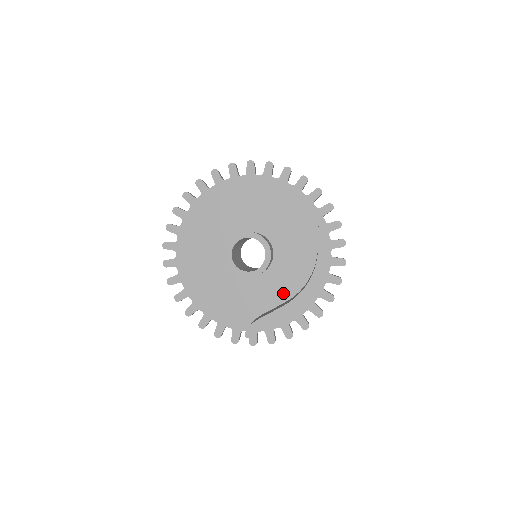
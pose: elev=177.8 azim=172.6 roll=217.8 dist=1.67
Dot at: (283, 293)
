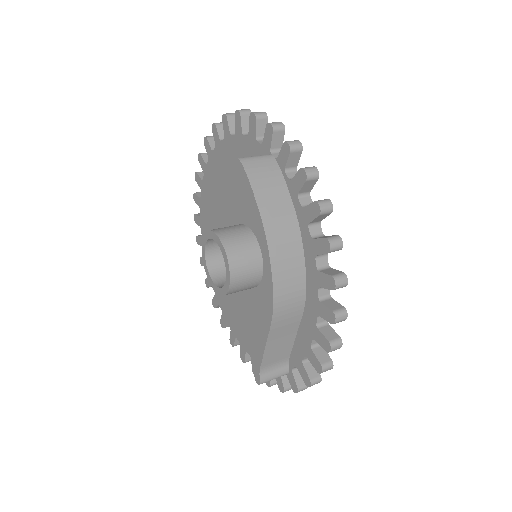
Dot at: occluded
